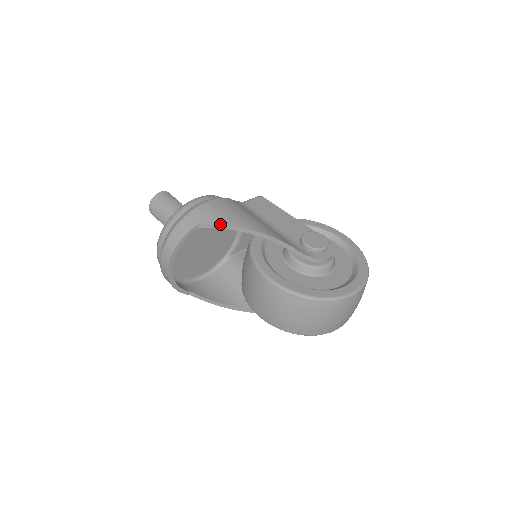
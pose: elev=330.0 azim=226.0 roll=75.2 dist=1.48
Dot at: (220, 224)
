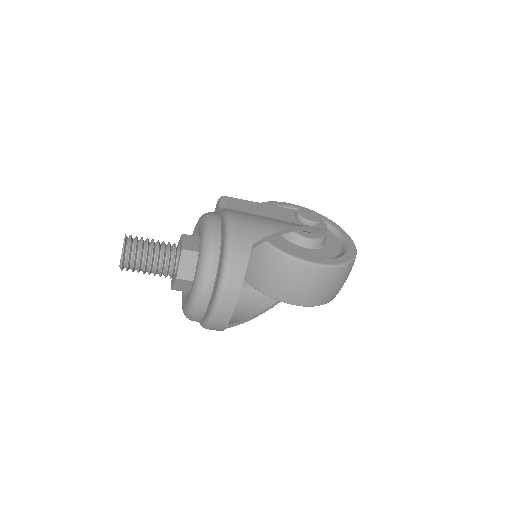
Dot at: (269, 235)
